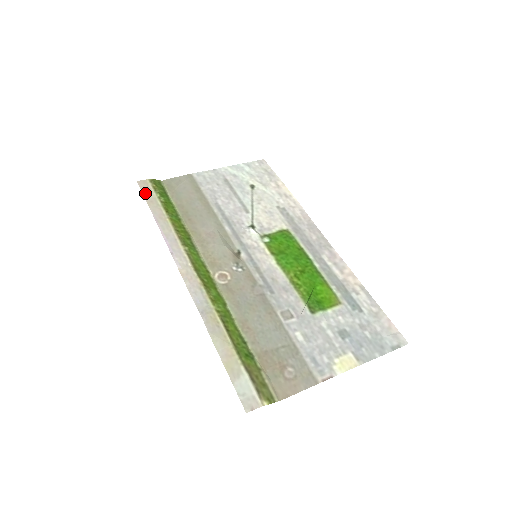
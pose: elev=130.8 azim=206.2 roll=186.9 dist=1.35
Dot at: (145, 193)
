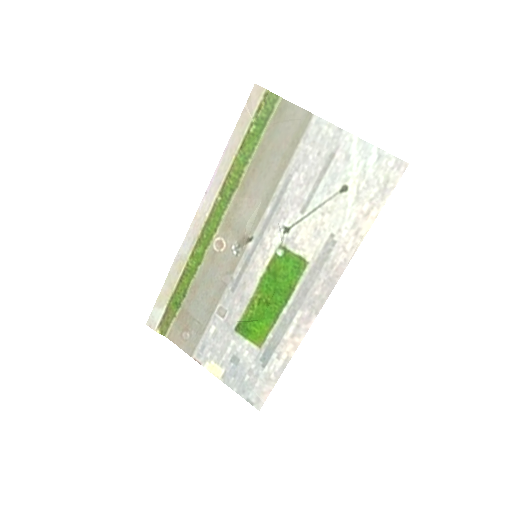
Dot at: (247, 107)
